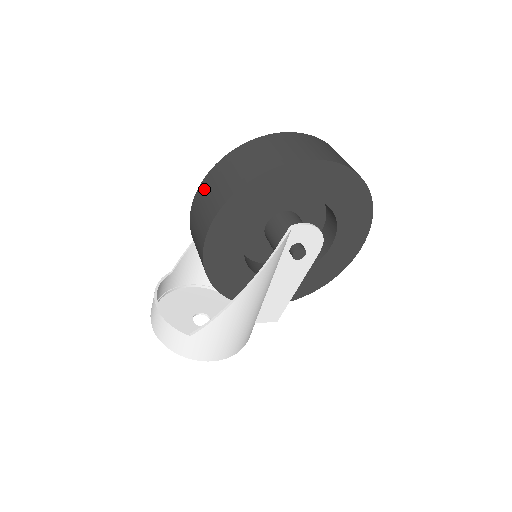
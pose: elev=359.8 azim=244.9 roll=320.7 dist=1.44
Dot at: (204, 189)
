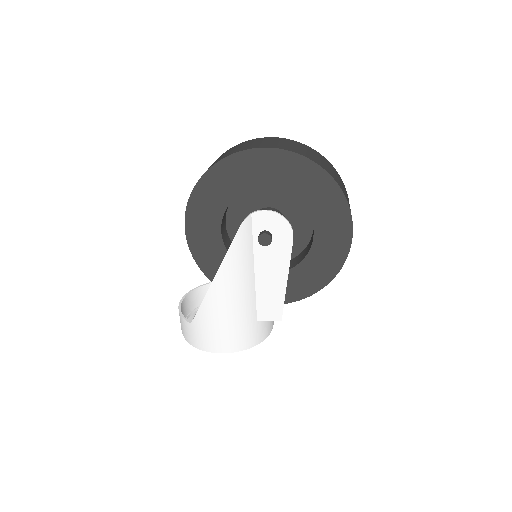
Dot at: occluded
